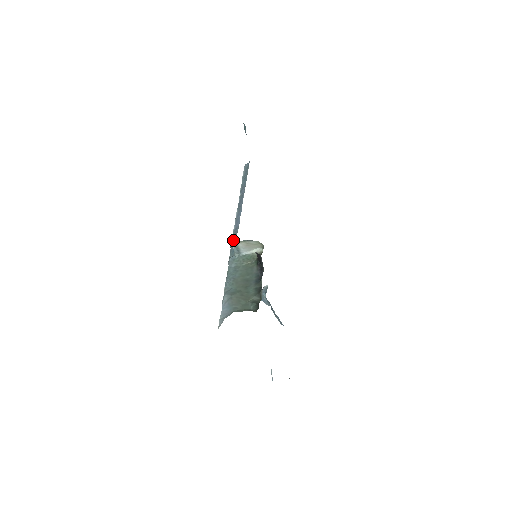
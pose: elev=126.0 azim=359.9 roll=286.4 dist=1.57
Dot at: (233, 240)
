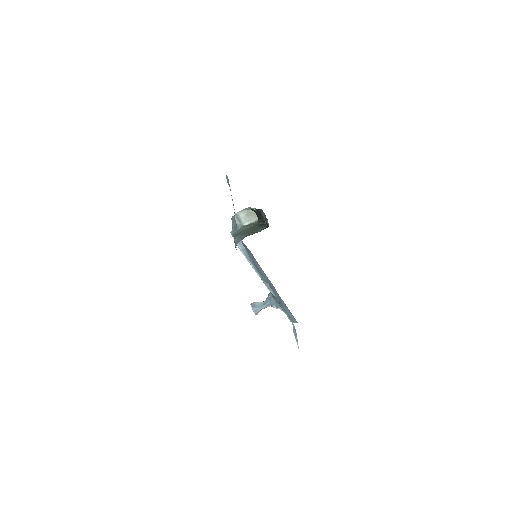
Dot at: (234, 229)
